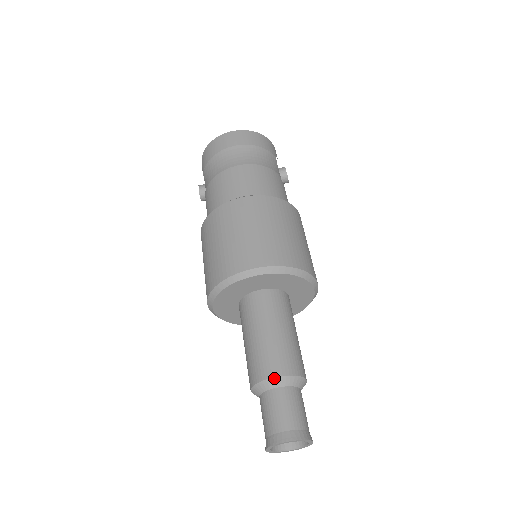
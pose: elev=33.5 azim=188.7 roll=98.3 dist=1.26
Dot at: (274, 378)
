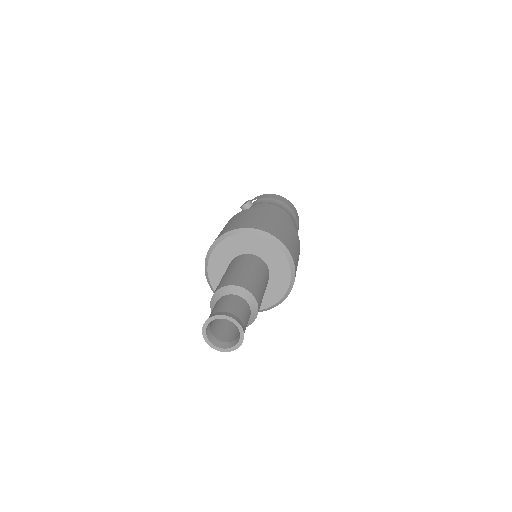
Dot at: (251, 294)
